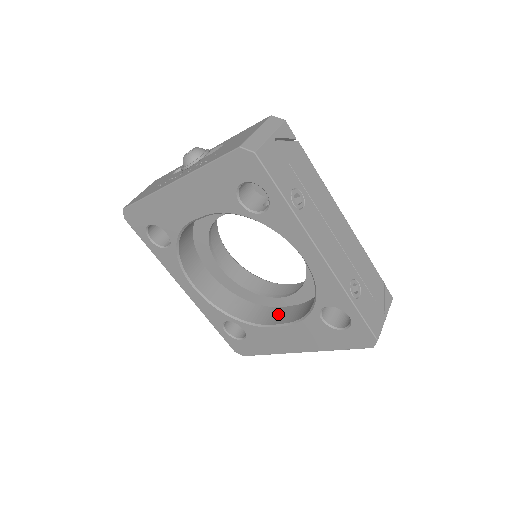
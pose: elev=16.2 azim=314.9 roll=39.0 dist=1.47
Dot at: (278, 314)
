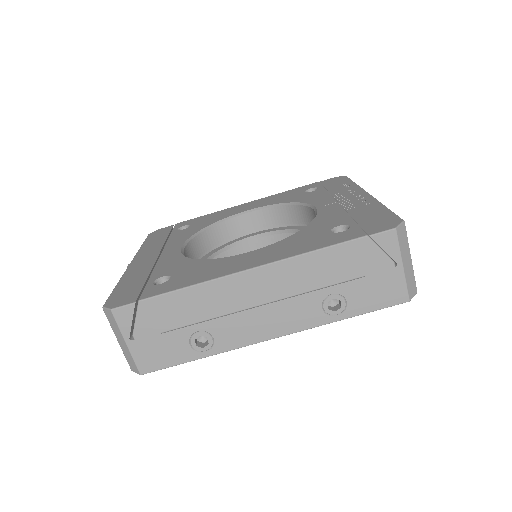
Dot at: occluded
